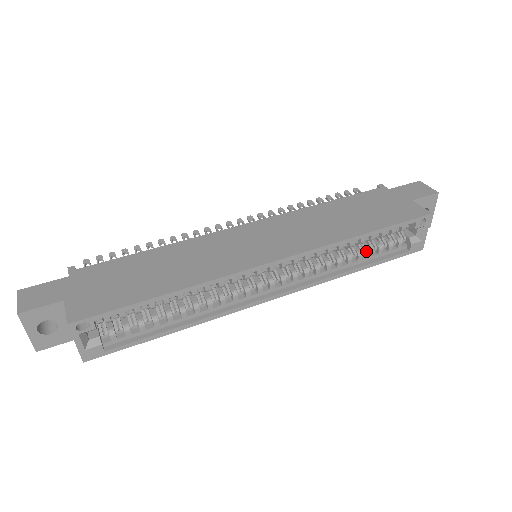
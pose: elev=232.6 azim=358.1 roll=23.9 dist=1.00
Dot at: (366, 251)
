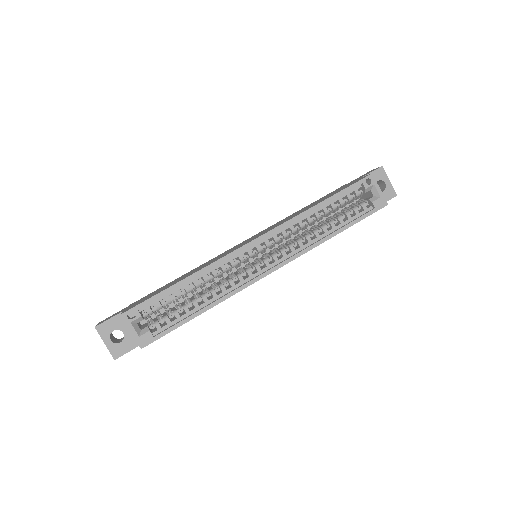
Dot at: (336, 220)
